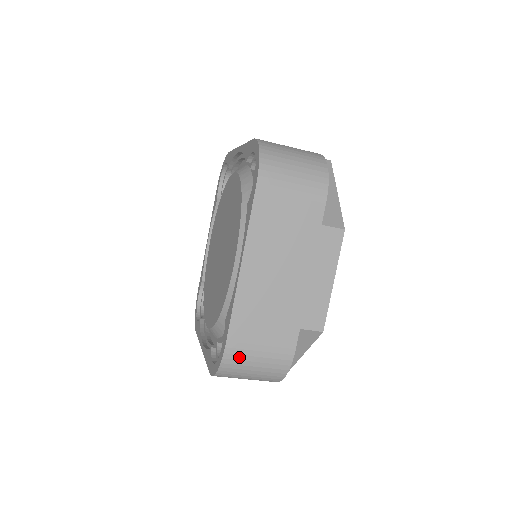
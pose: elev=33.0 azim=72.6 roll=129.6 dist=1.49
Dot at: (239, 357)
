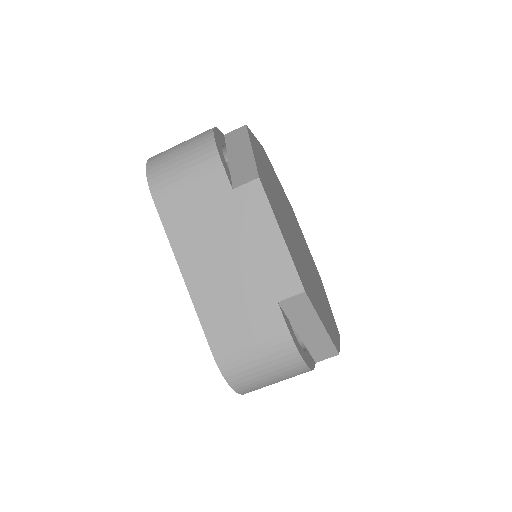
Dot at: (236, 363)
